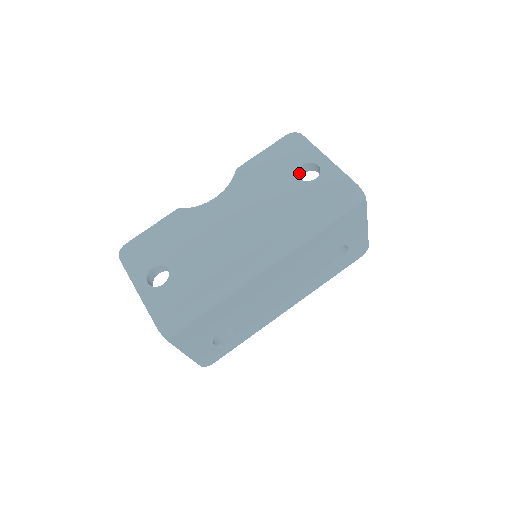
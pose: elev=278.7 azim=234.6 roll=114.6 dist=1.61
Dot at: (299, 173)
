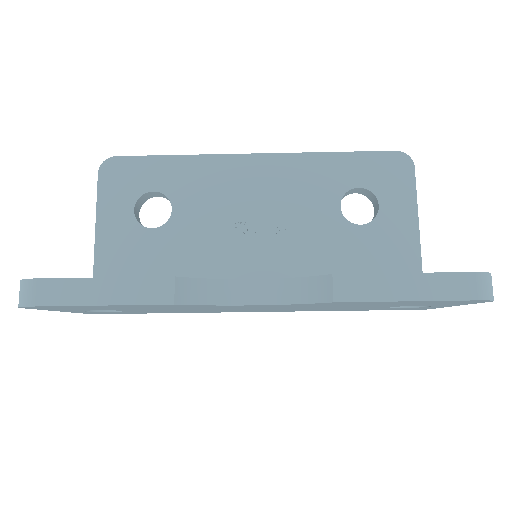
Dot at: occluded
